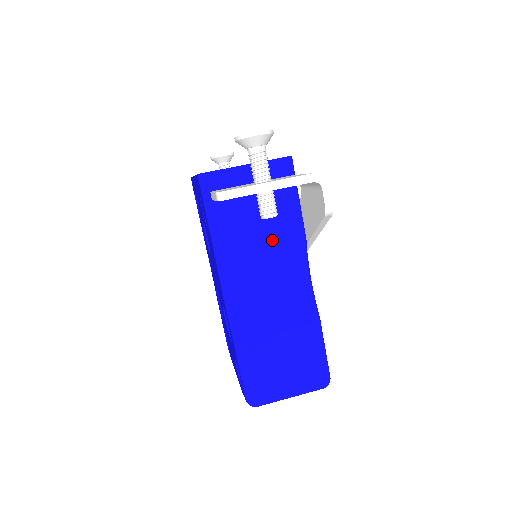
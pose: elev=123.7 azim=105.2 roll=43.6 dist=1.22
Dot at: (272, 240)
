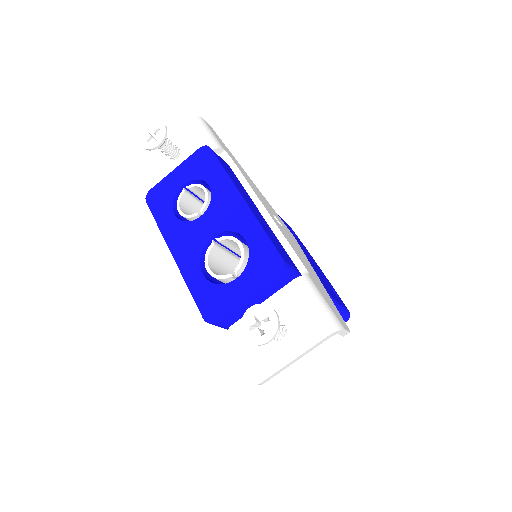
Dot at: occluded
